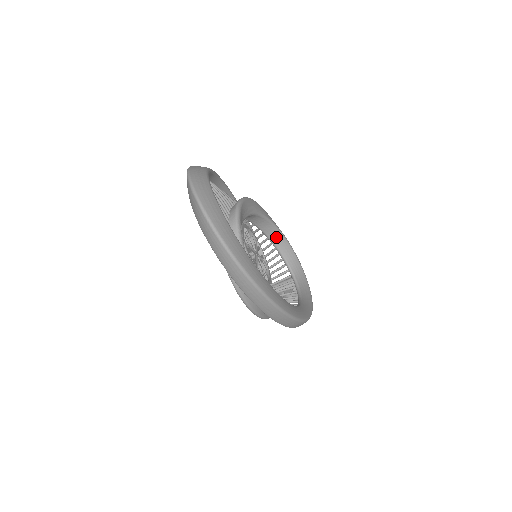
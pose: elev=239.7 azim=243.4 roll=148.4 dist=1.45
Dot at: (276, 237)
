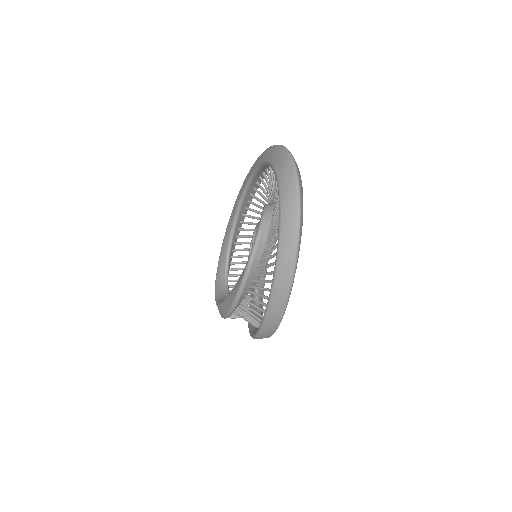
Dot at: occluded
